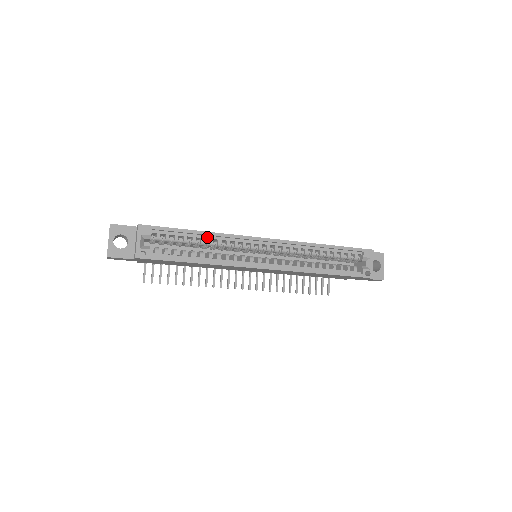
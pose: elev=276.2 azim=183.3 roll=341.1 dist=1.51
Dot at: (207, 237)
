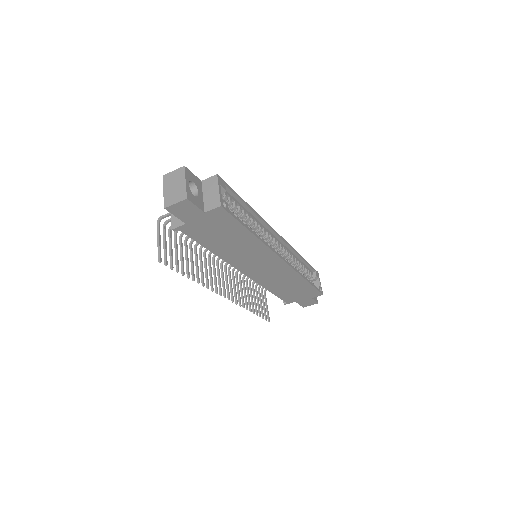
Dot at: (251, 215)
